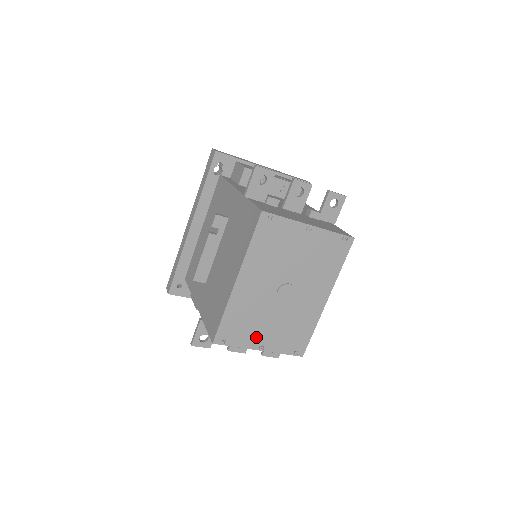
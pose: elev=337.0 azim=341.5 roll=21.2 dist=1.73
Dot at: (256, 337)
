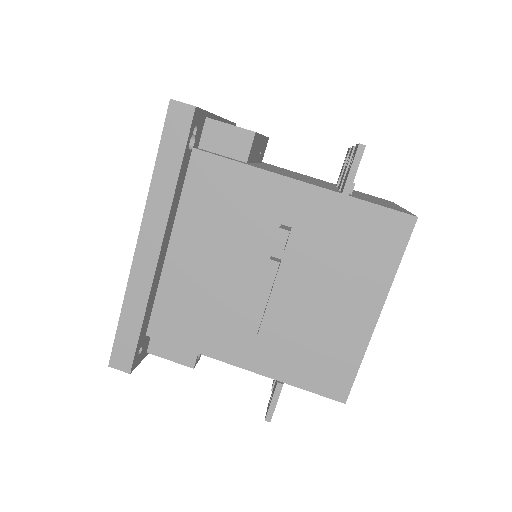
Dot at: occluded
